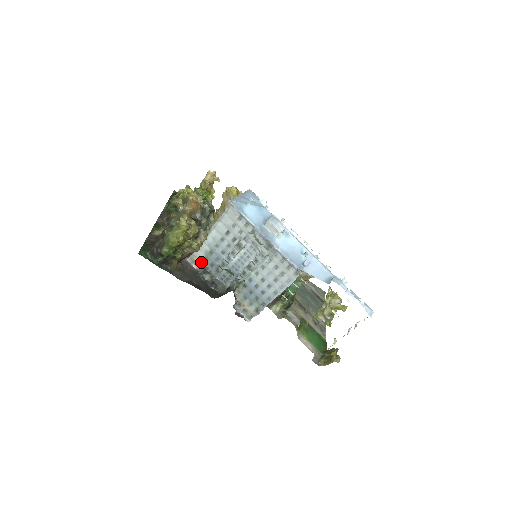
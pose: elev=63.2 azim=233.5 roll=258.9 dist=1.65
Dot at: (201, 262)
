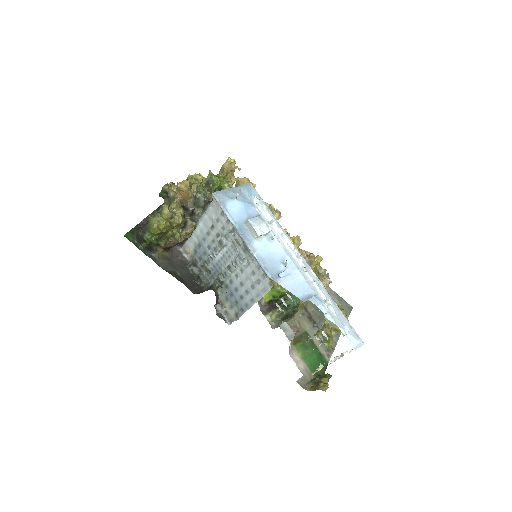
Dot at: (191, 253)
